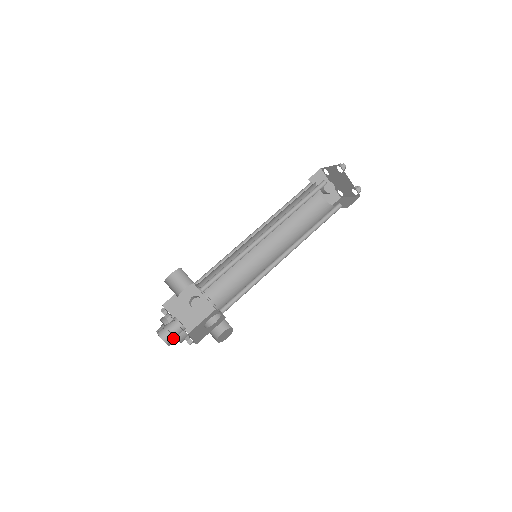
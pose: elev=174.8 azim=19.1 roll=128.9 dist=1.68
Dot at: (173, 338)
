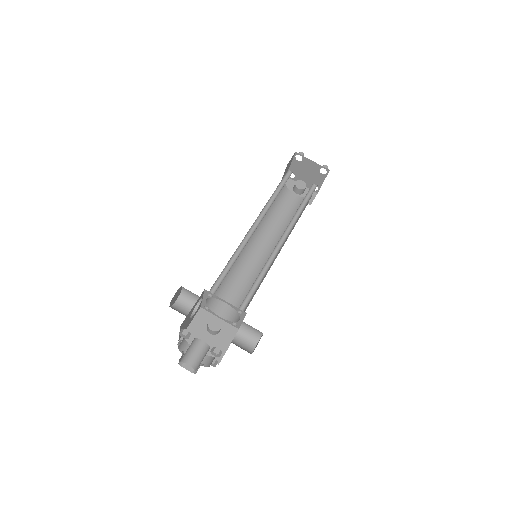
Dot at: (199, 360)
